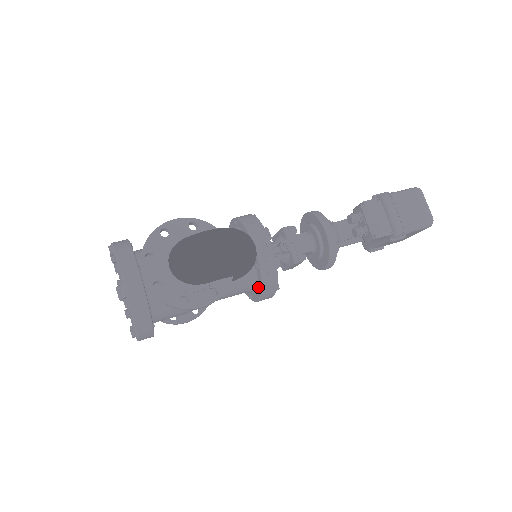
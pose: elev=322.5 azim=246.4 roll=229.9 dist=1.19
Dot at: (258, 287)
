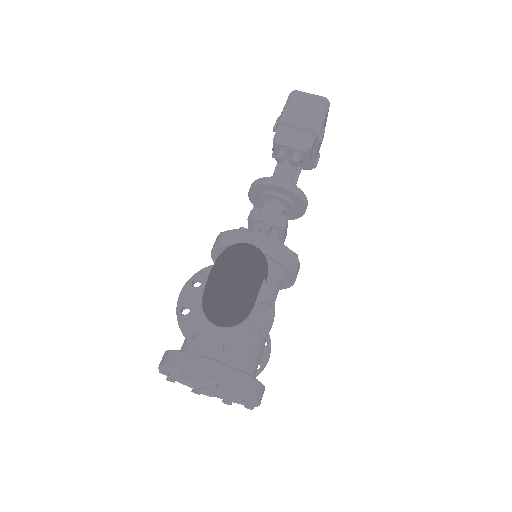
Dot at: (284, 271)
